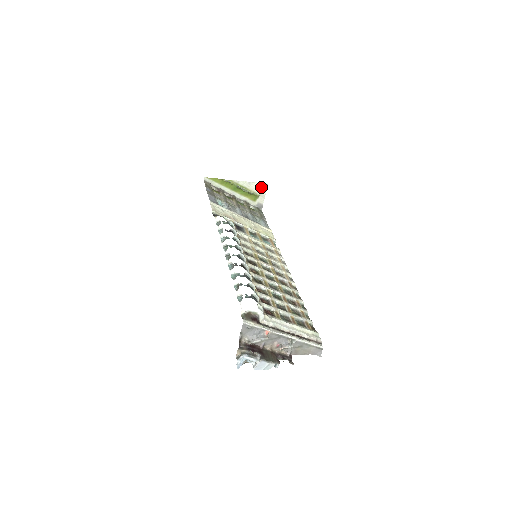
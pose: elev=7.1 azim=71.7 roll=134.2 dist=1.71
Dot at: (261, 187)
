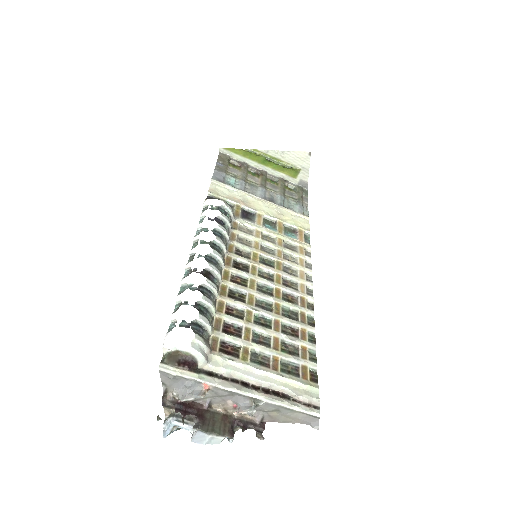
Dot at: (301, 157)
